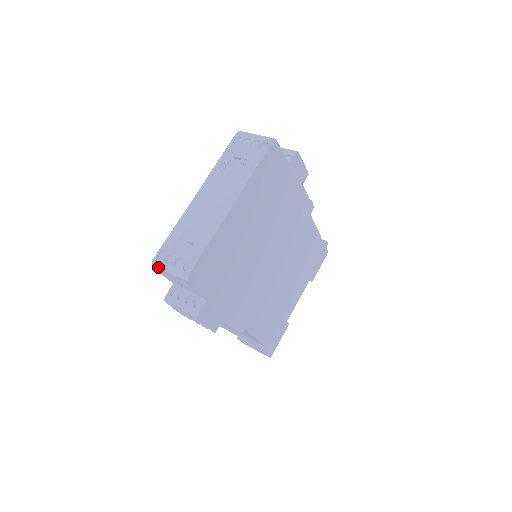
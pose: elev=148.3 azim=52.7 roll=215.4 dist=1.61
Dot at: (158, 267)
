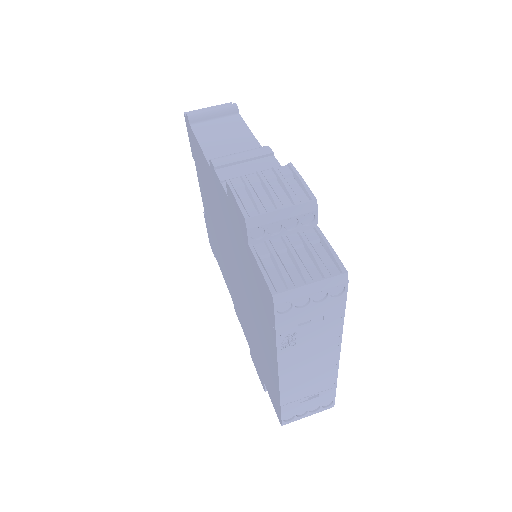
Dot at: occluded
